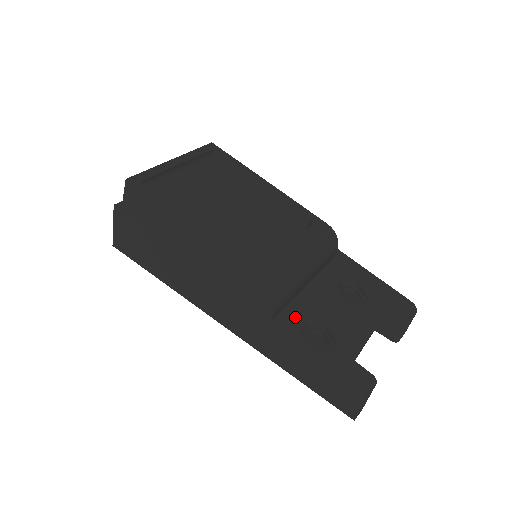
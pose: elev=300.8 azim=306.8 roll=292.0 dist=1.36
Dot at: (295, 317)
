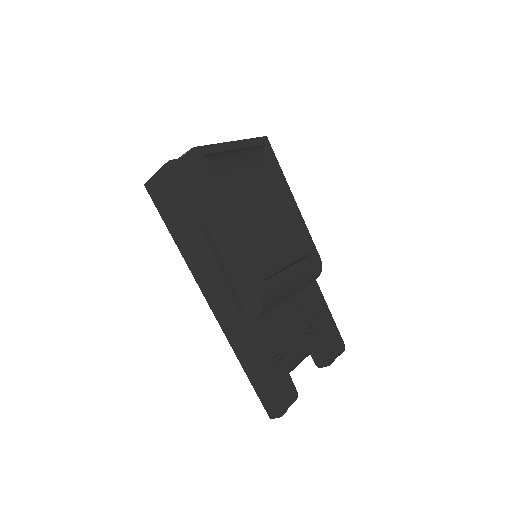
Dot at: (265, 324)
